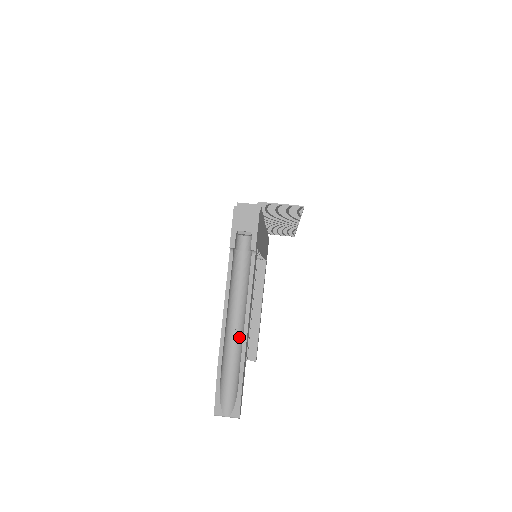
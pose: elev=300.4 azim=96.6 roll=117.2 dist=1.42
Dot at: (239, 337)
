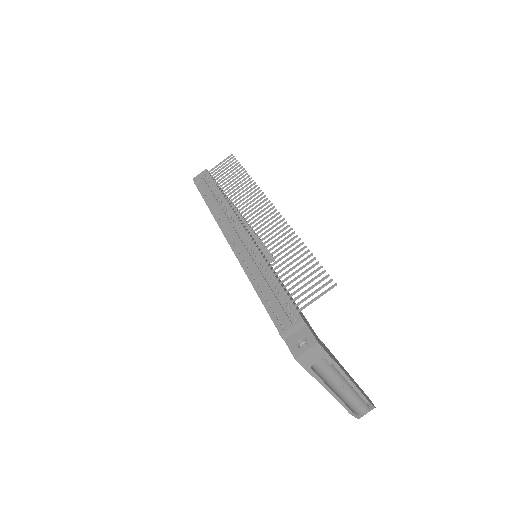
Dot at: (349, 388)
